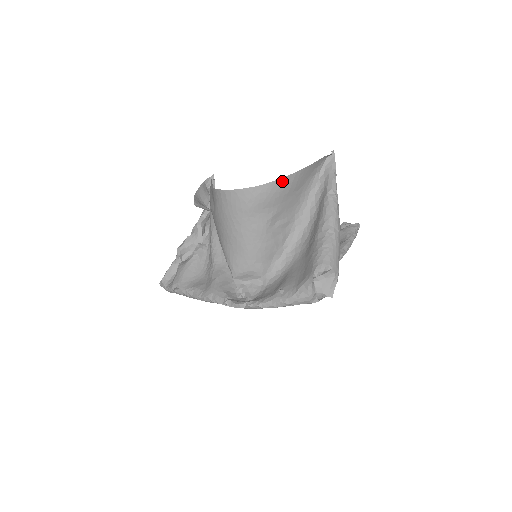
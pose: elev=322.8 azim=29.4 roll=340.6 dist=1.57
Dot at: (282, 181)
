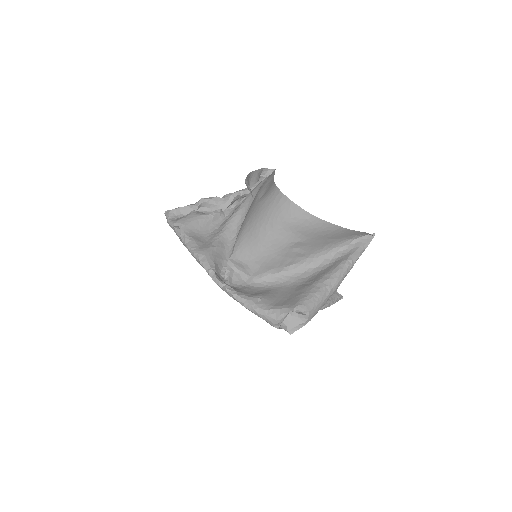
Dot at: (328, 225)
